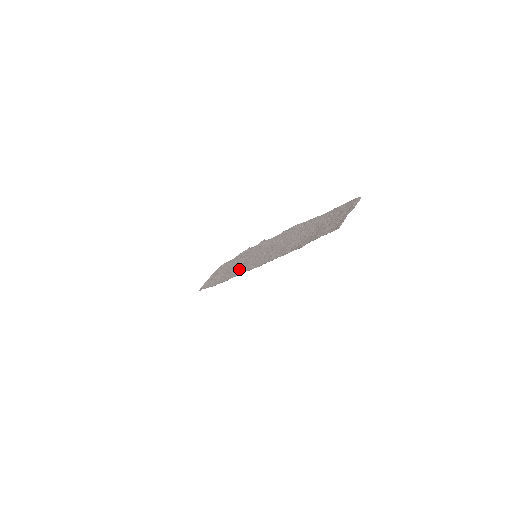
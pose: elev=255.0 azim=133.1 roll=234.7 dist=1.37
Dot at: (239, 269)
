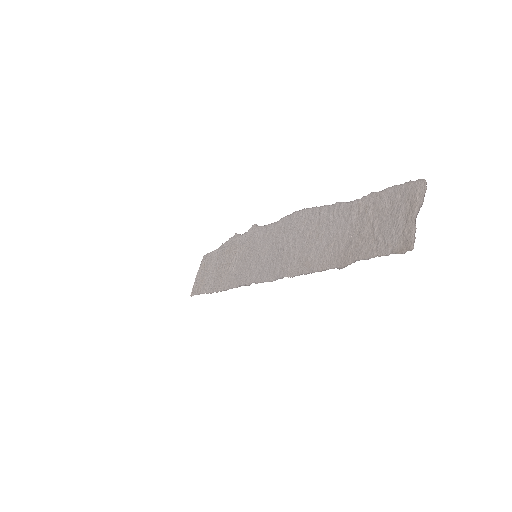
Dot at: (238, 274)
